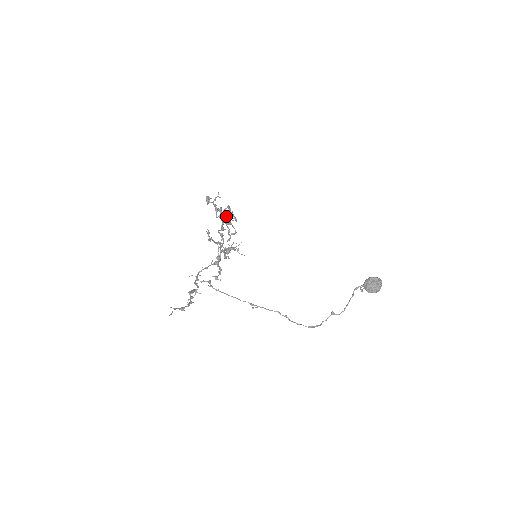
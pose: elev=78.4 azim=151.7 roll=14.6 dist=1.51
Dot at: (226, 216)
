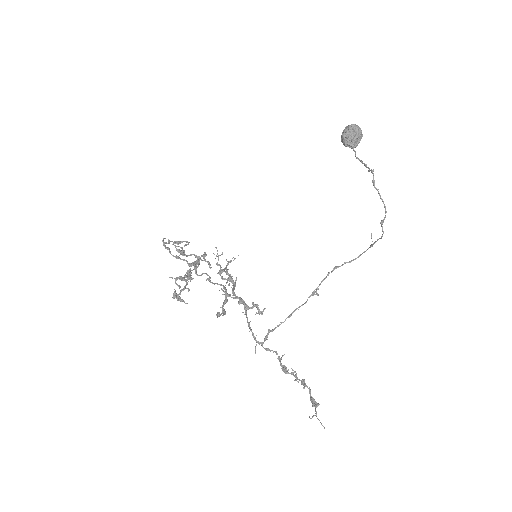
Dot at: occluded
